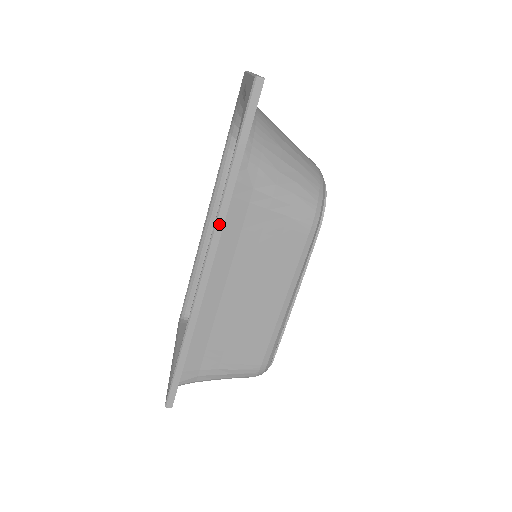
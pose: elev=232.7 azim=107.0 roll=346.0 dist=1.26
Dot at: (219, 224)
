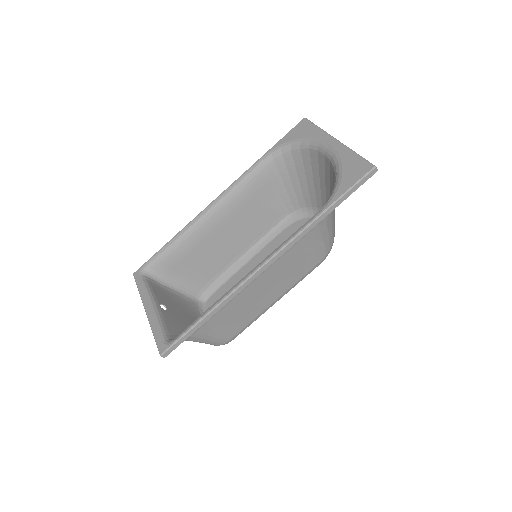
Dot at: (294, 241)
